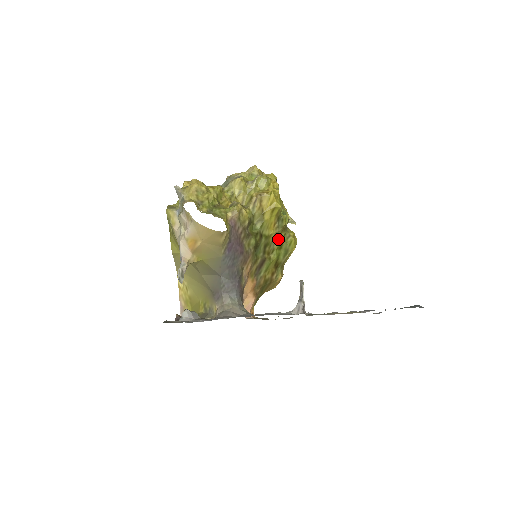
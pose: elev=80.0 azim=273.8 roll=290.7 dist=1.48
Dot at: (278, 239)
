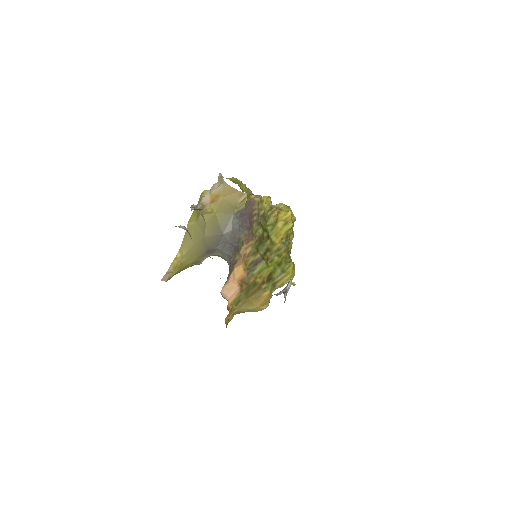
Dot at: (280, 254)
